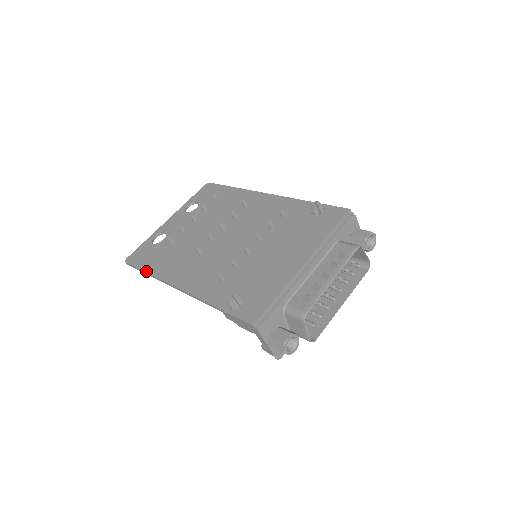
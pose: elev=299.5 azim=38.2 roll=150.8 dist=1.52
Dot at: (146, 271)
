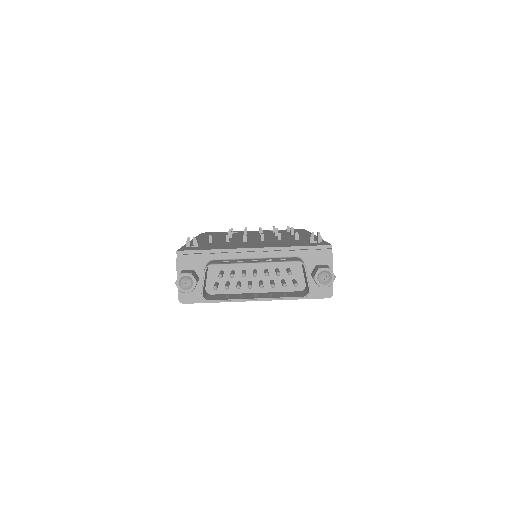
Dot at: (199, 235)
